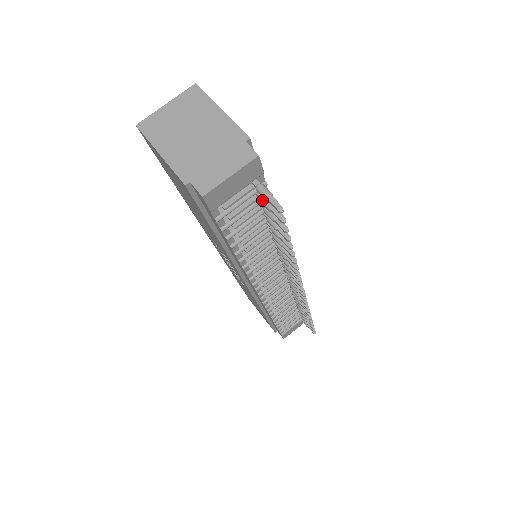
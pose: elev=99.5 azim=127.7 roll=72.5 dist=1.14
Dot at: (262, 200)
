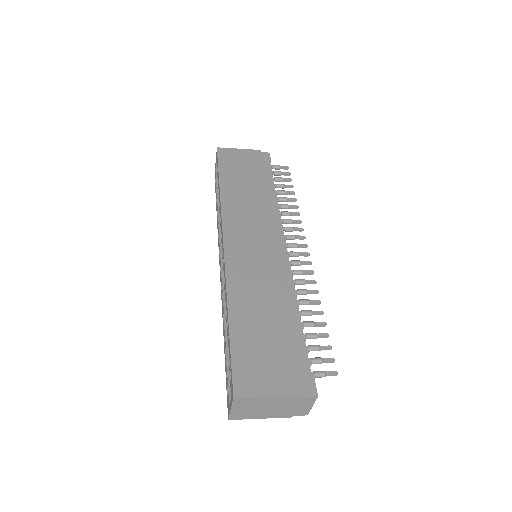
Dot at: occluded
